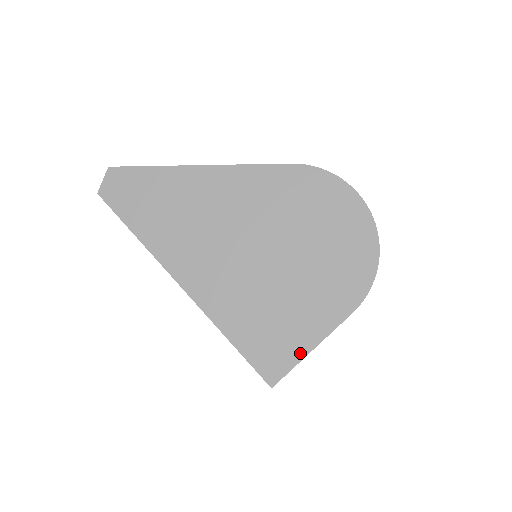
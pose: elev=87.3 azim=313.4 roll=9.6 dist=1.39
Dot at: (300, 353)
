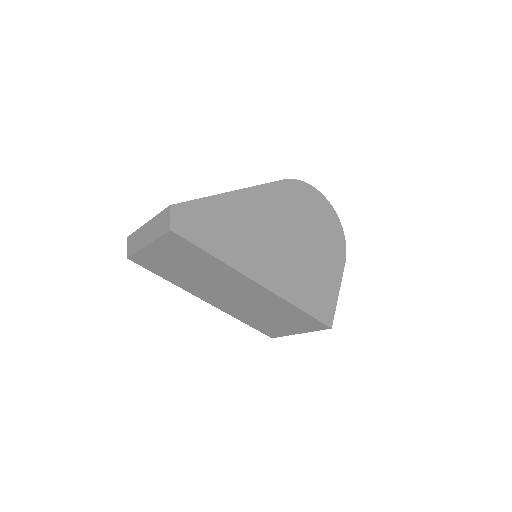
Dot at: (335, 299)
